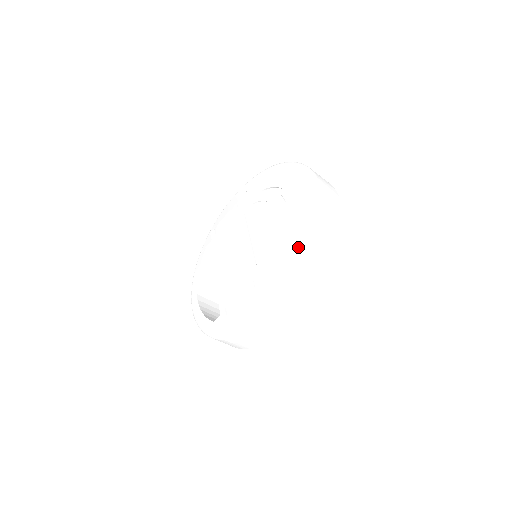
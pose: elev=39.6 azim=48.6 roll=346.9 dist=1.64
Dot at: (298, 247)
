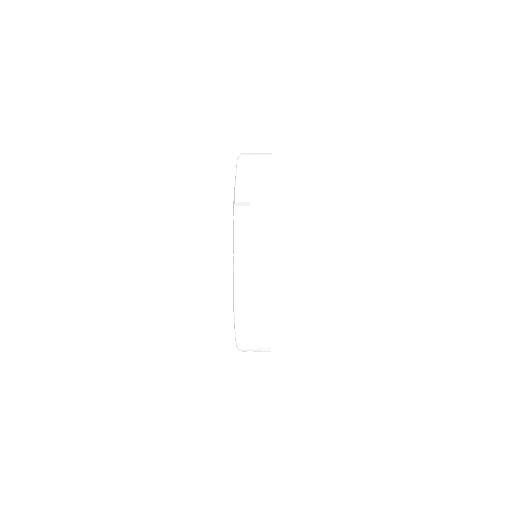
Dot at: occluded
